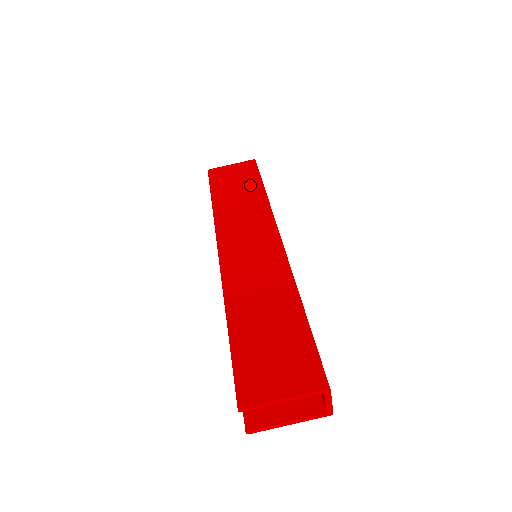
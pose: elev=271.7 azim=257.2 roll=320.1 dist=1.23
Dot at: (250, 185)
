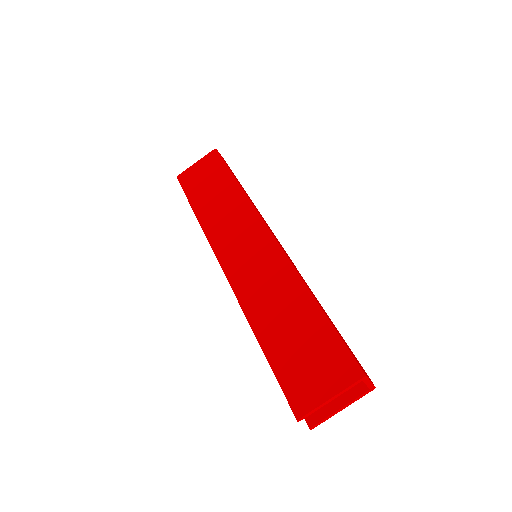
Dot at: (222, 182)
